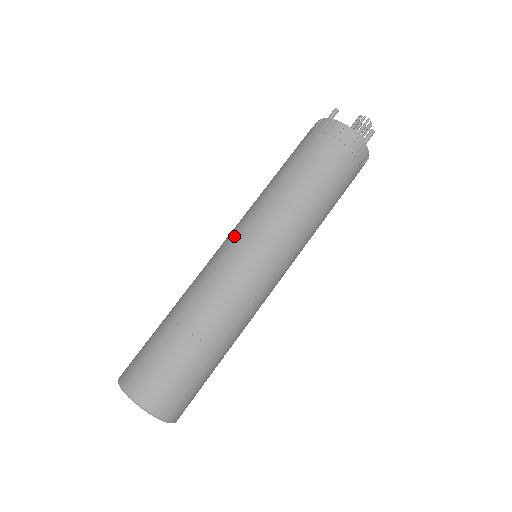
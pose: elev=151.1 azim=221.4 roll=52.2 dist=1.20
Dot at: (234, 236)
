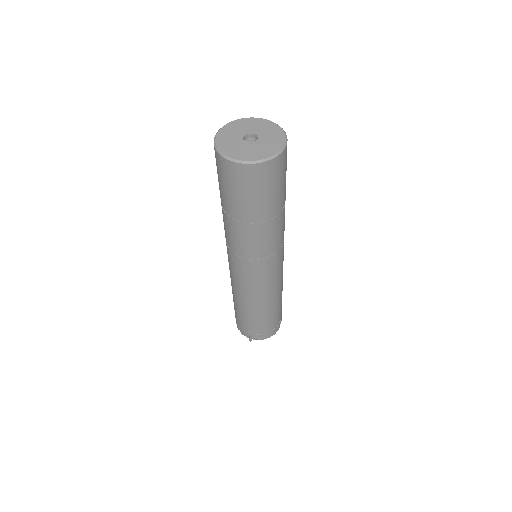
Dot at: occluded
